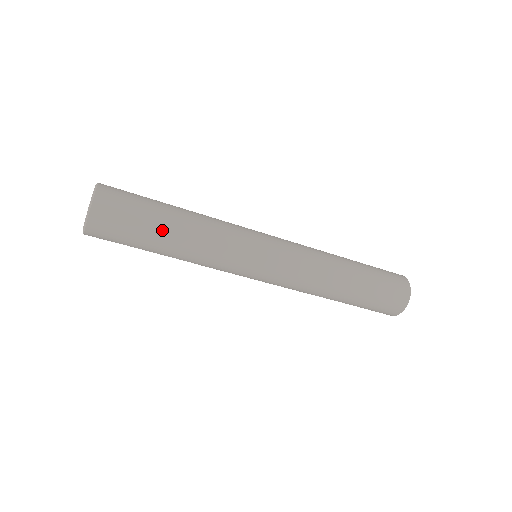
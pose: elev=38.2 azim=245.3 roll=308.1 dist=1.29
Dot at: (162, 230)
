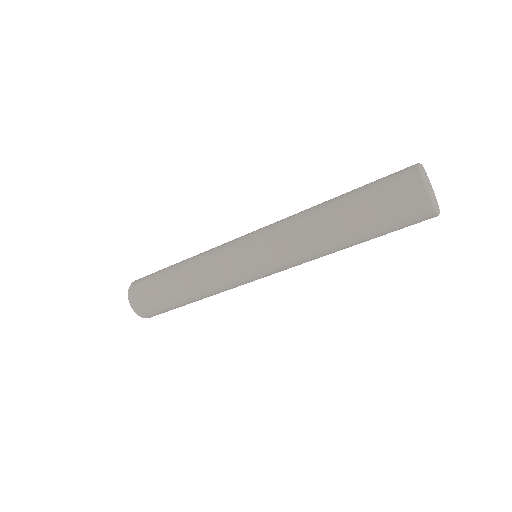
Dot at: (174, 297)
